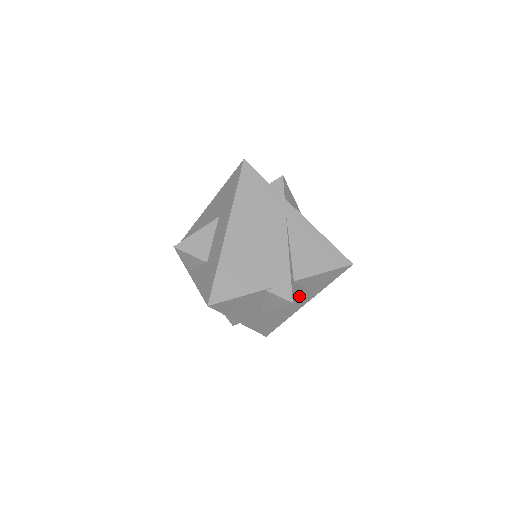
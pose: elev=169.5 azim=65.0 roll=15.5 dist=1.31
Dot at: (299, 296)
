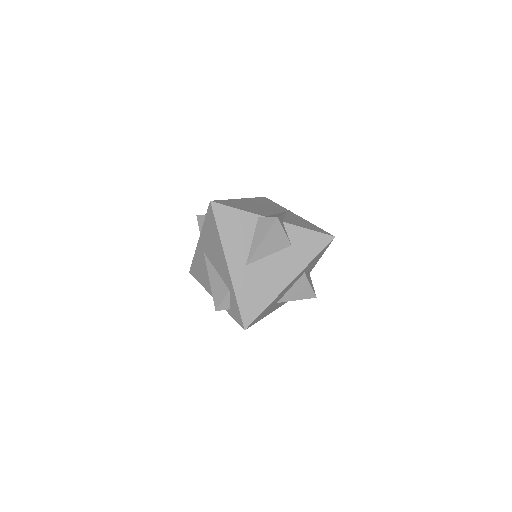
Dot at: (285, 258)
